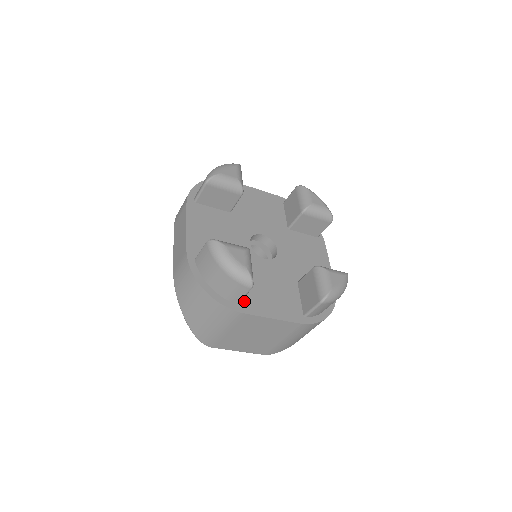
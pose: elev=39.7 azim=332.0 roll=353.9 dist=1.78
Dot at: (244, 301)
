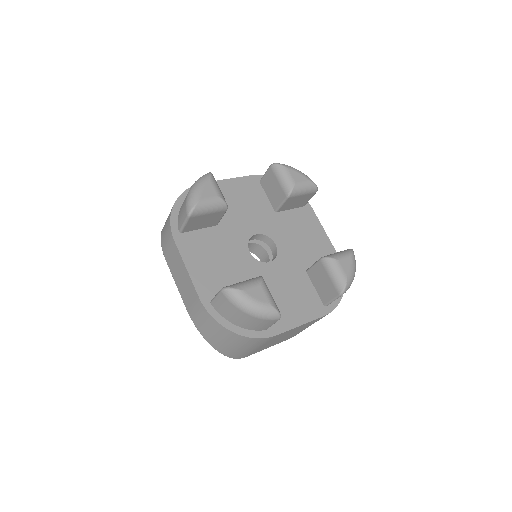
Dot at: occluded
